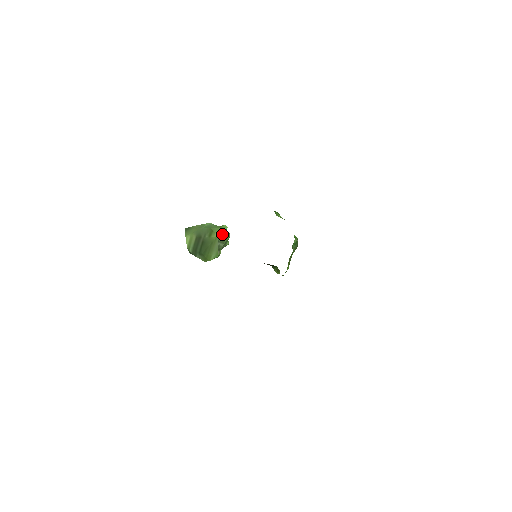
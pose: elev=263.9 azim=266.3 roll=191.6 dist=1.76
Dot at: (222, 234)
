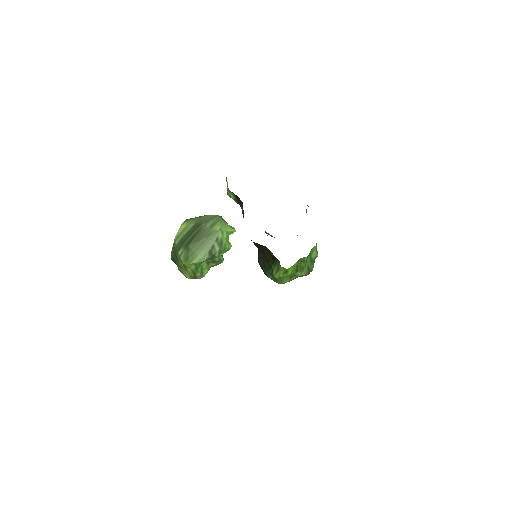
Dot at: (225, 235)
